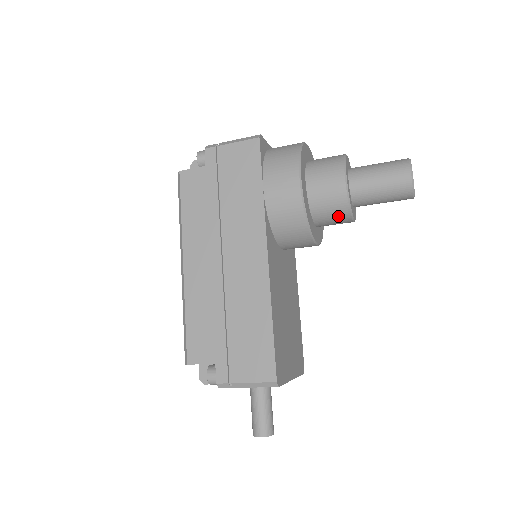
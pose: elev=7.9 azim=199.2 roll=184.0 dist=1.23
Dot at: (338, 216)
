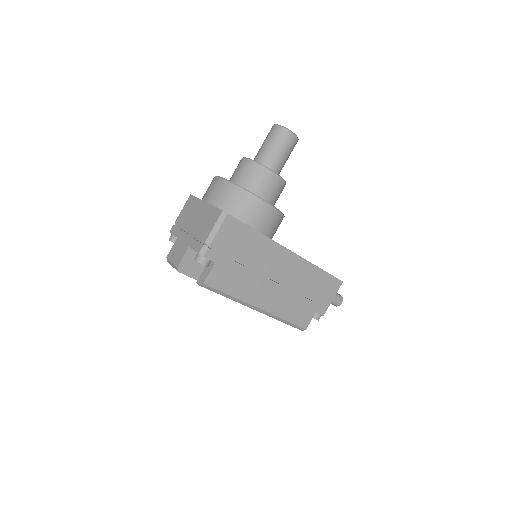
Dot at: (281, 192)
